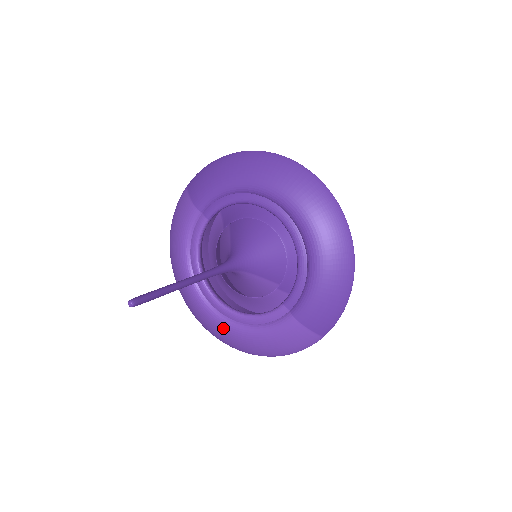
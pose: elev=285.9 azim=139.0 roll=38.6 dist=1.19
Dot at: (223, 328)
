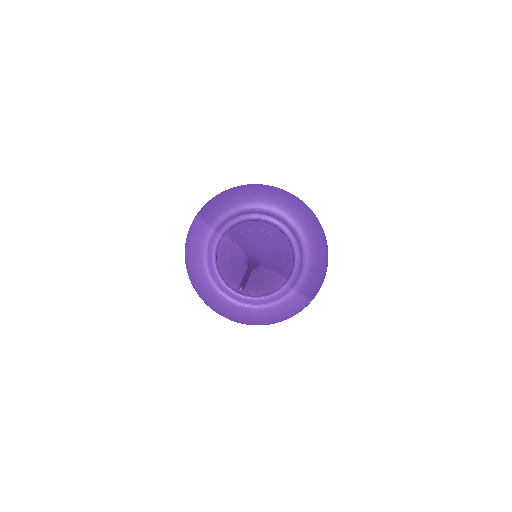
Dot at: (242, 311)
